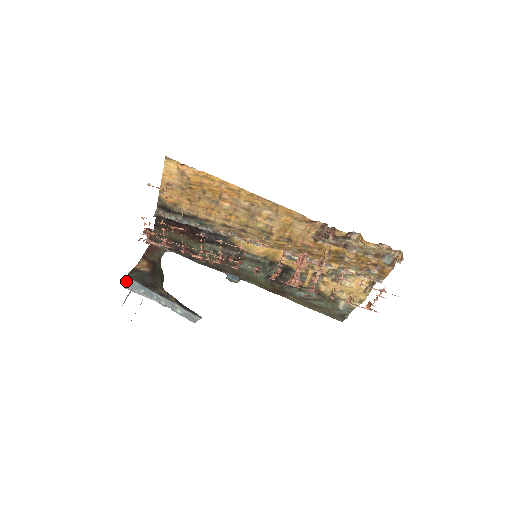
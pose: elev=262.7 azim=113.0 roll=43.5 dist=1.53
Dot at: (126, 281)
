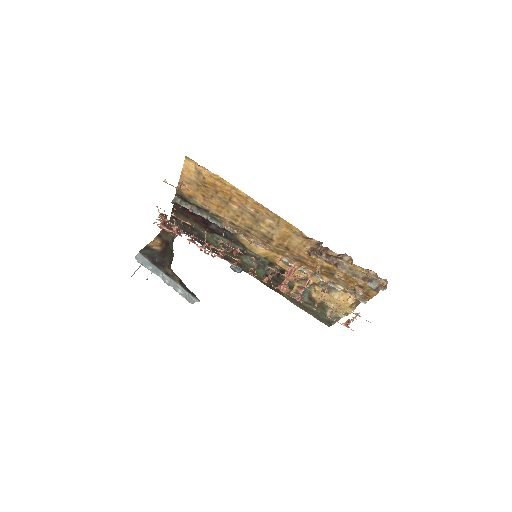
Dot at: (138, 257)
